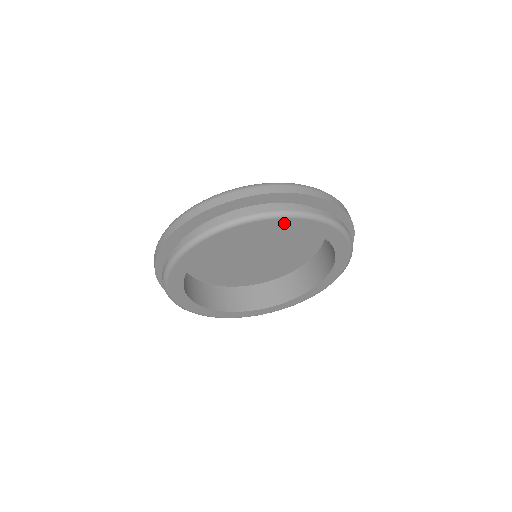
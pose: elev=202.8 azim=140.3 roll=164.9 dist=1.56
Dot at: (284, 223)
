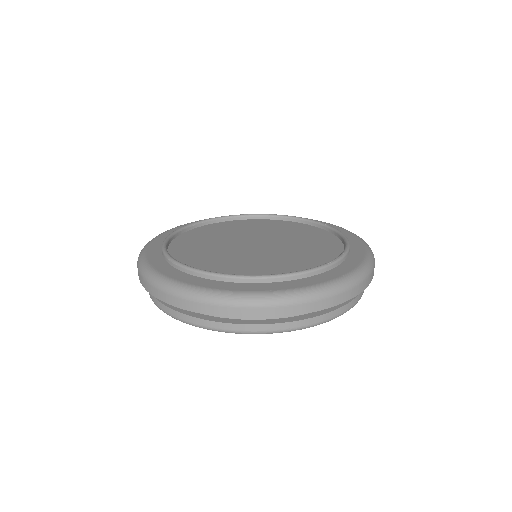
Dot at: occluded
